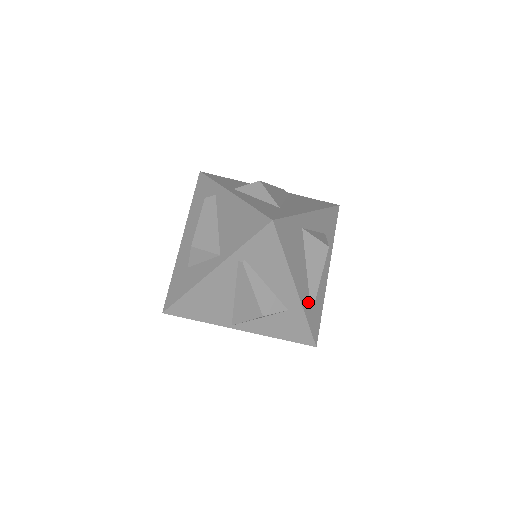
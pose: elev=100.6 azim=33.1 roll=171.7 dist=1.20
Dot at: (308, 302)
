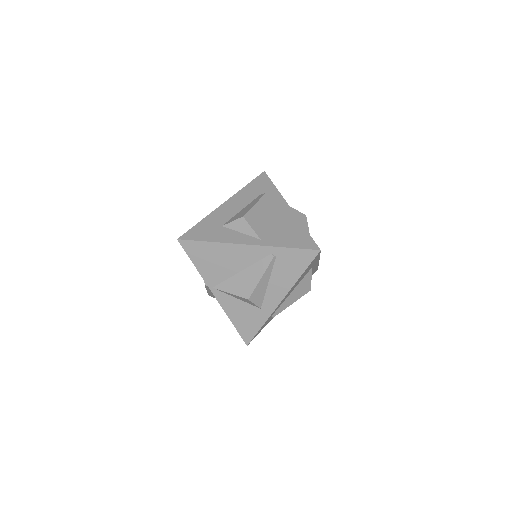
Dot at: (273, 313)
